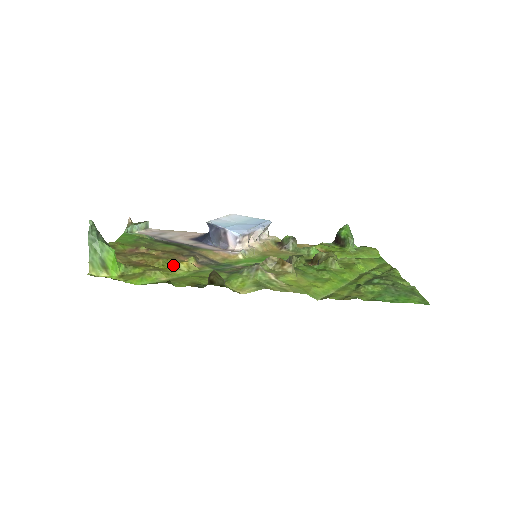
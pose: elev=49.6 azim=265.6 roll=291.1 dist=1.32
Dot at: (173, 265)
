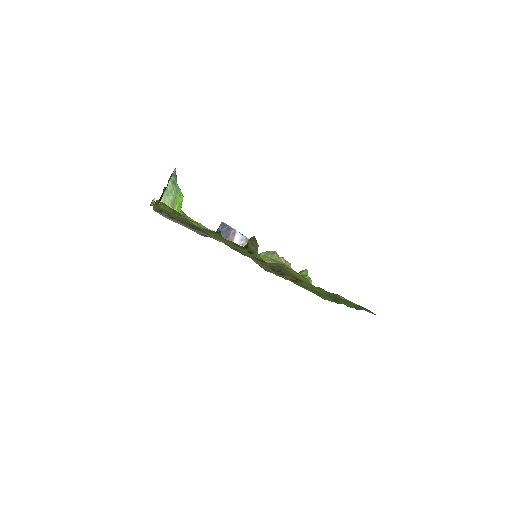
Dot at: occluded
